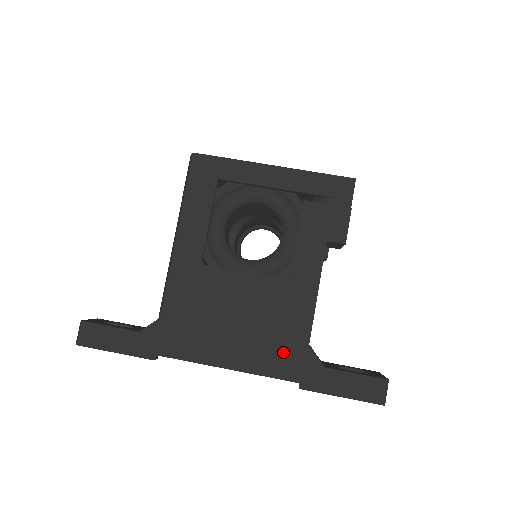
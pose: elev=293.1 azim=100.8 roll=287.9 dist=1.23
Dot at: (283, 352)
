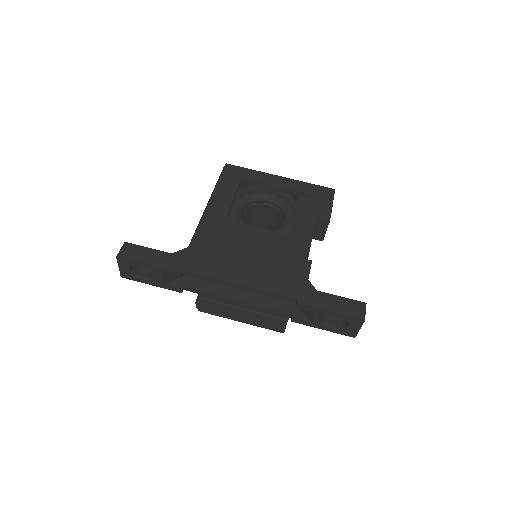
Dot at: (284, 277)
